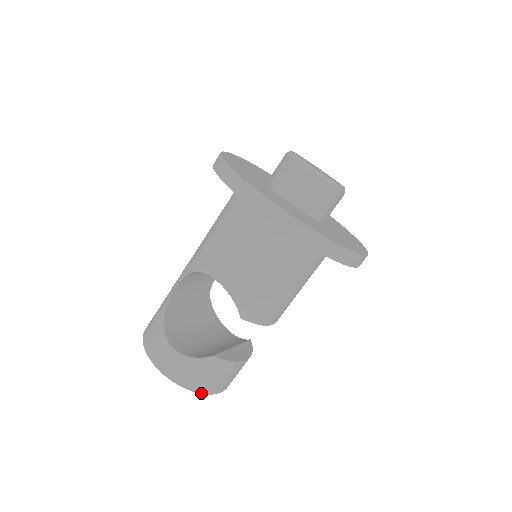
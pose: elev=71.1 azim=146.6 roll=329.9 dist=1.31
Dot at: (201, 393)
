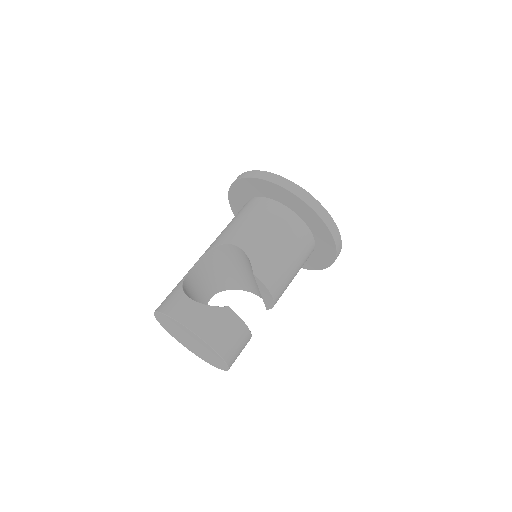
Dot at: (212, 347)
